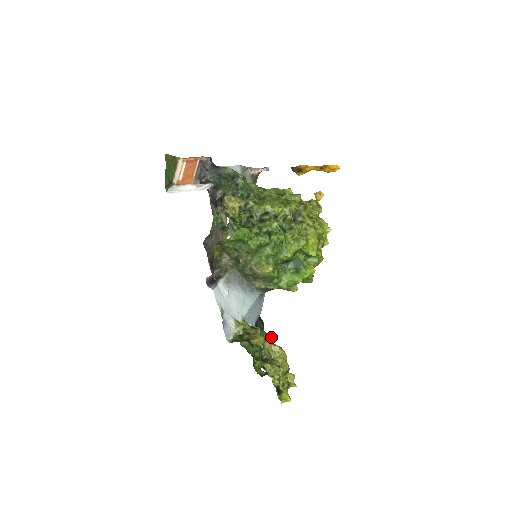
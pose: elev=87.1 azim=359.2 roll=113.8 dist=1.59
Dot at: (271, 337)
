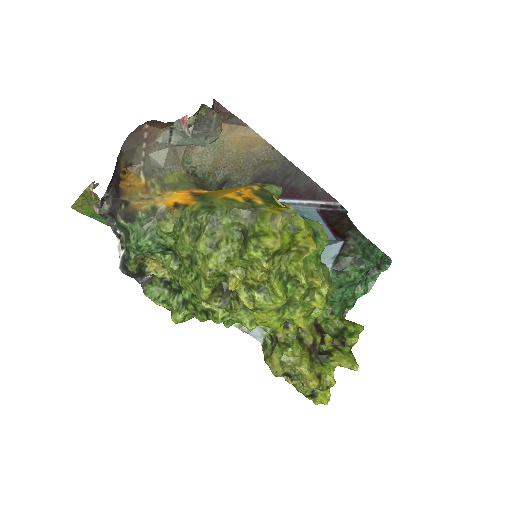
Dot at: (367, 266)
